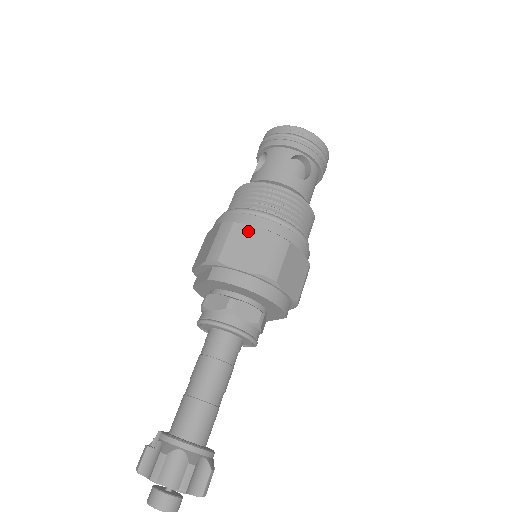
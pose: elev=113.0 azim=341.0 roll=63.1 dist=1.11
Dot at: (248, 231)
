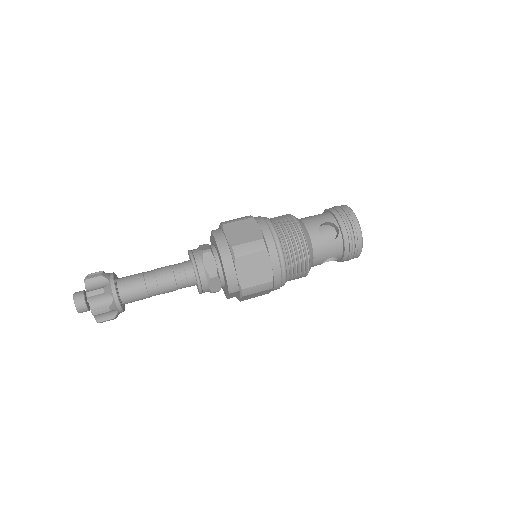
Dot at: (254, 226)
